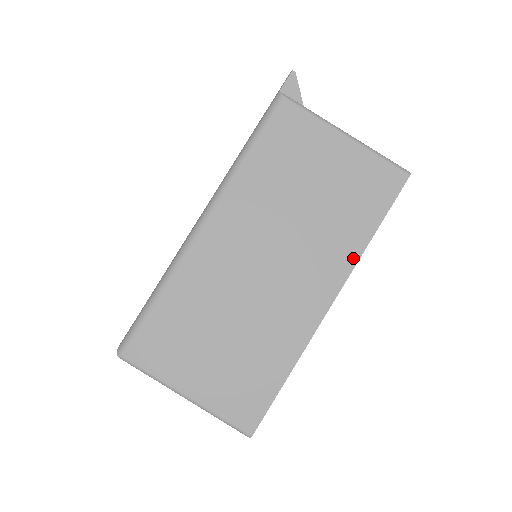
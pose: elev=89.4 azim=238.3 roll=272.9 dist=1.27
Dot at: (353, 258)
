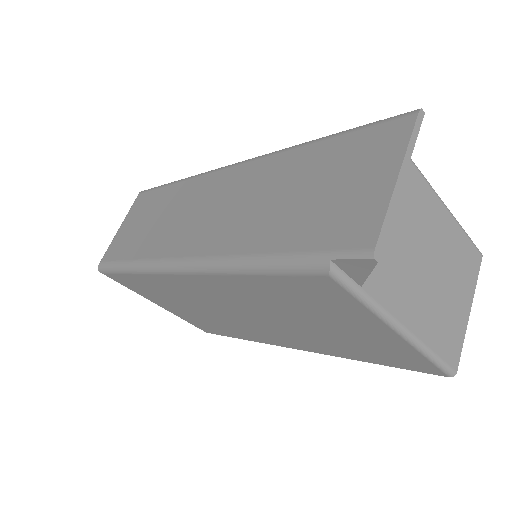
Dot at: (332, 354)
